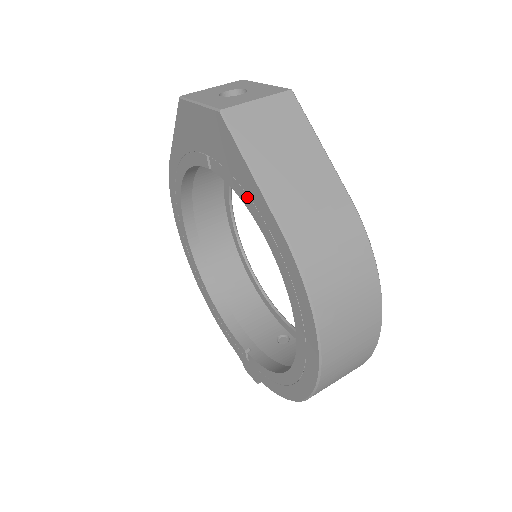
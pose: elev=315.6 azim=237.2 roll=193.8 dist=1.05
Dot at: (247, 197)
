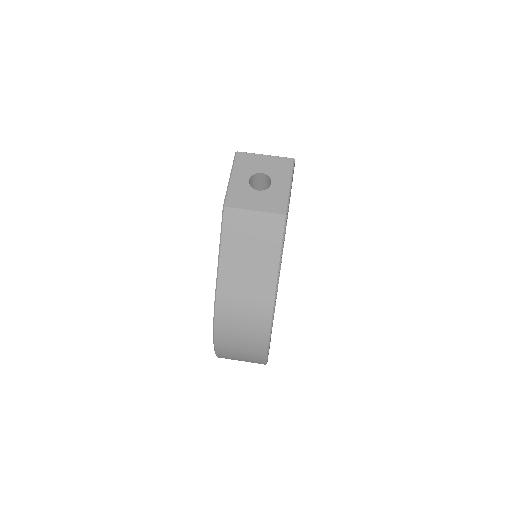
Dot at: occluded
